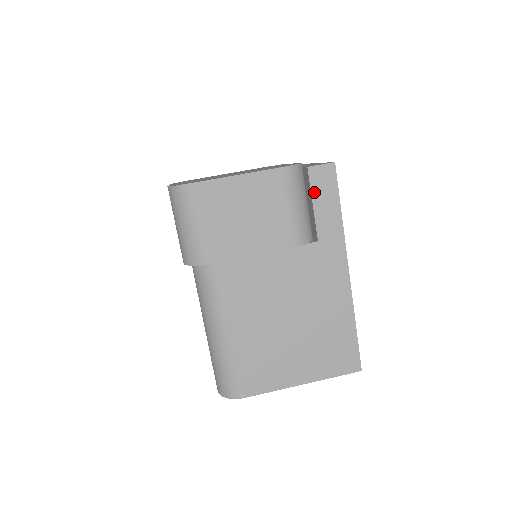
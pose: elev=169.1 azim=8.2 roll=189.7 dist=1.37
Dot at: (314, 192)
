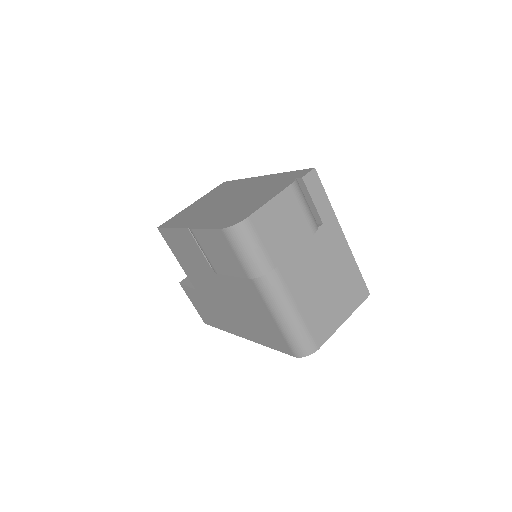
Dot at: (311, 192)
